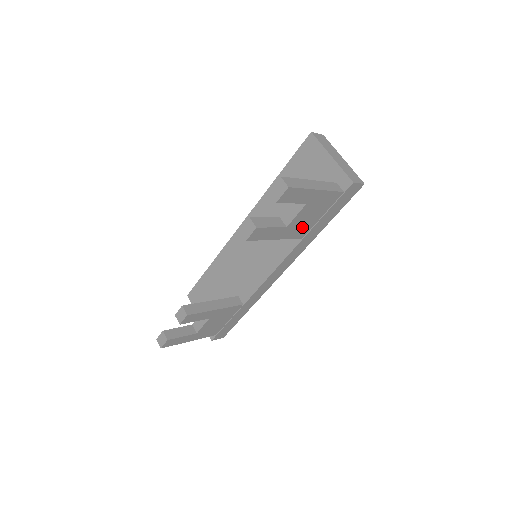
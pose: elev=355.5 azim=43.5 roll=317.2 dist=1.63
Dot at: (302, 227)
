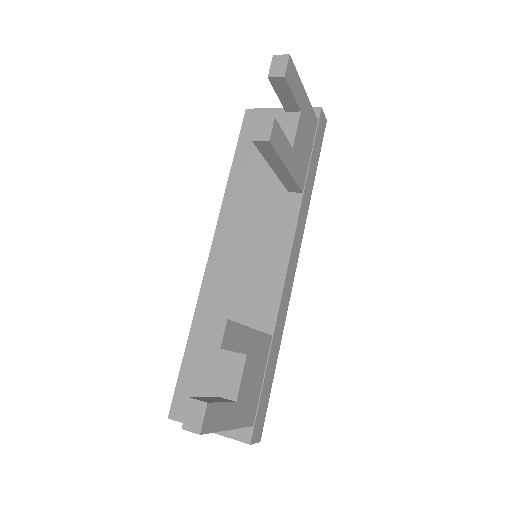
Dot at: (301, 165)
